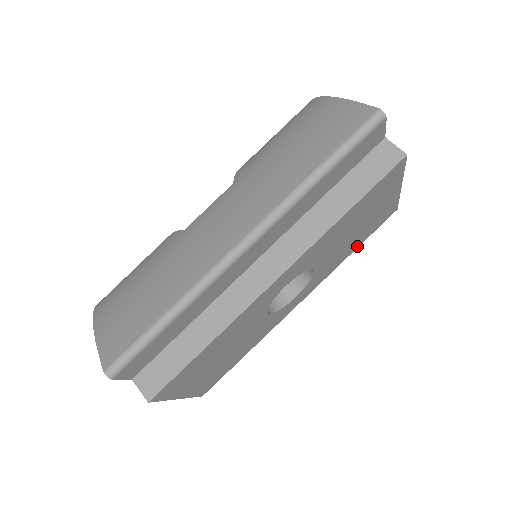
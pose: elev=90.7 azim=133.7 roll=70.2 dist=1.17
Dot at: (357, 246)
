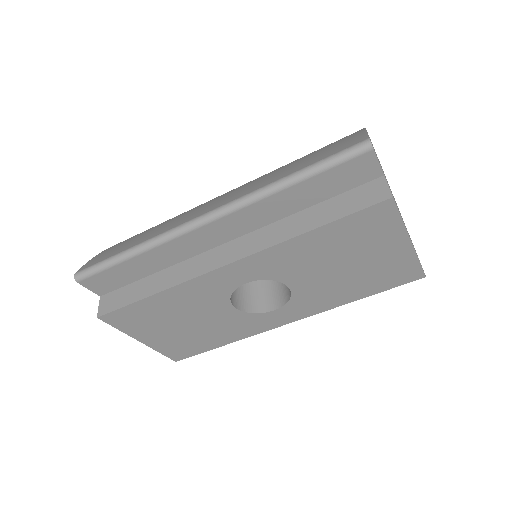
Dot at: (364, 295)
